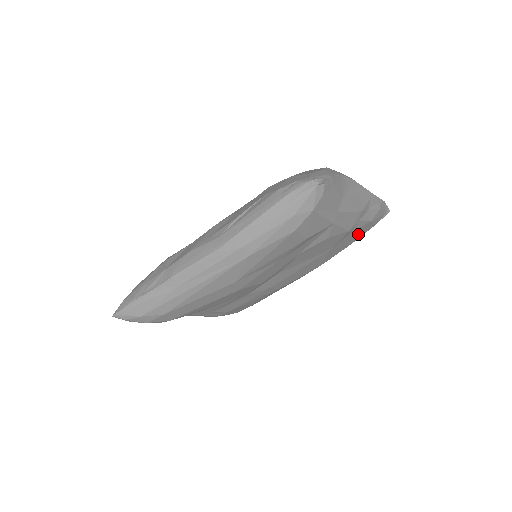
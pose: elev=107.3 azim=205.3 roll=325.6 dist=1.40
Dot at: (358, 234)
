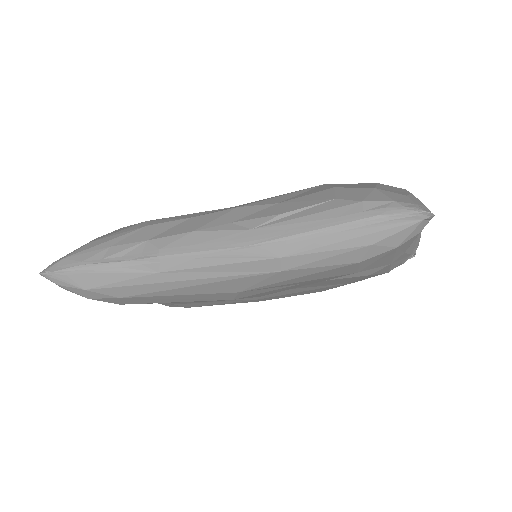
Dot at: occluded
